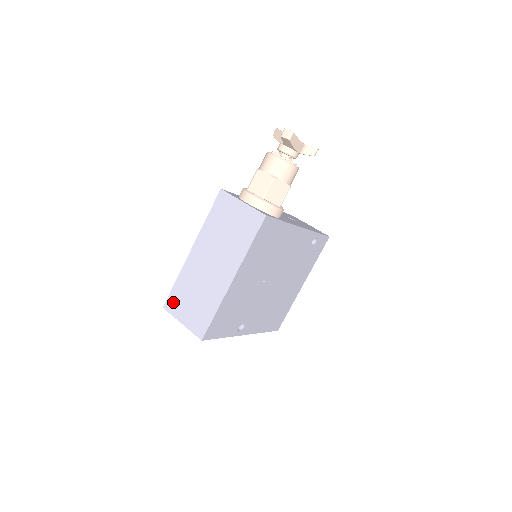
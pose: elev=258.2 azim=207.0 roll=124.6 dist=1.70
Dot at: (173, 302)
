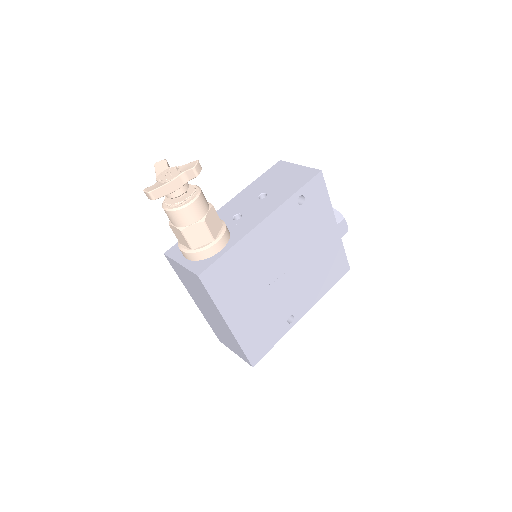
Dot at: (220, 338)
